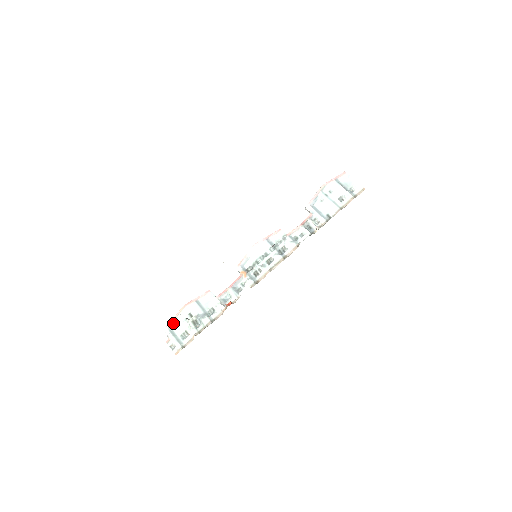
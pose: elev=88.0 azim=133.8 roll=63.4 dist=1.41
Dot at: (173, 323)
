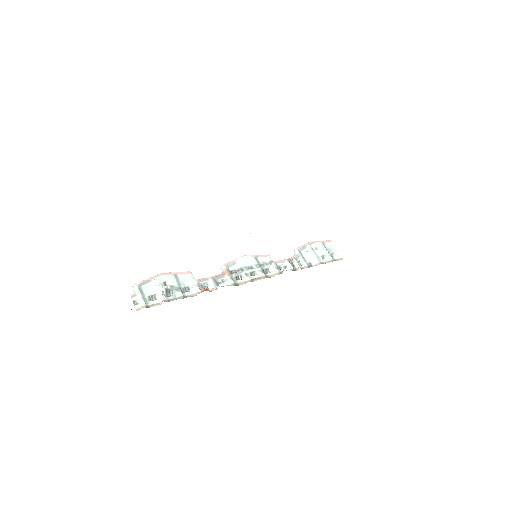
Dot at: (145, 283)
